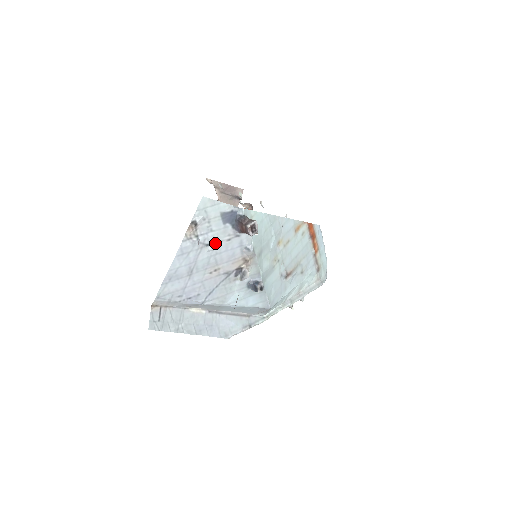
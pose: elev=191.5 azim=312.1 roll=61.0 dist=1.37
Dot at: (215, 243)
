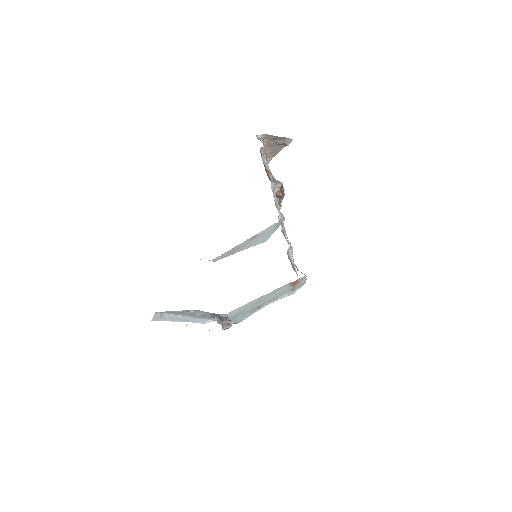
Dot at: (202, 314)
